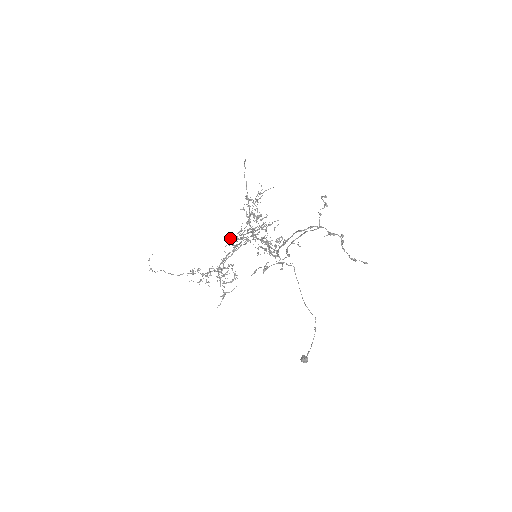
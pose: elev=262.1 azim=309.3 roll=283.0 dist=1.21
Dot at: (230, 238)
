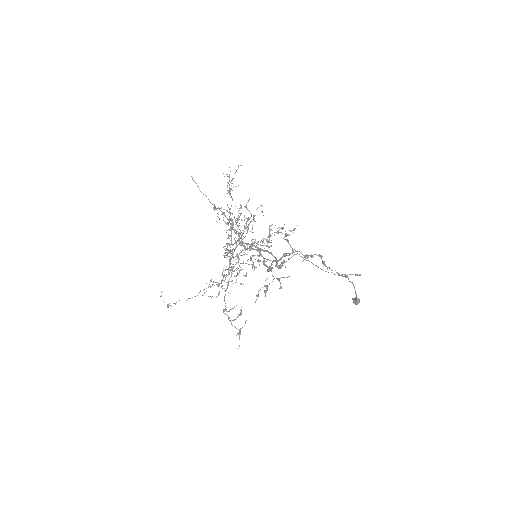
Dot at: occluded
